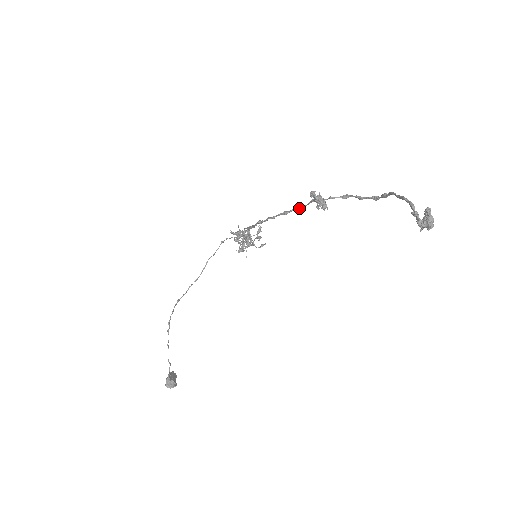
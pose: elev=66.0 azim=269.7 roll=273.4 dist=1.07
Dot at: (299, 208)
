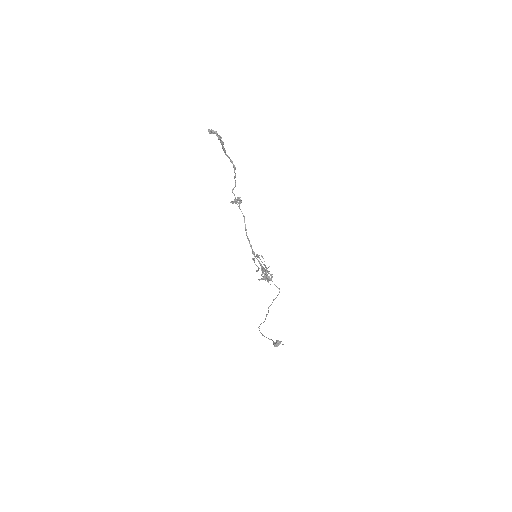
Dot at: (244, 219)
